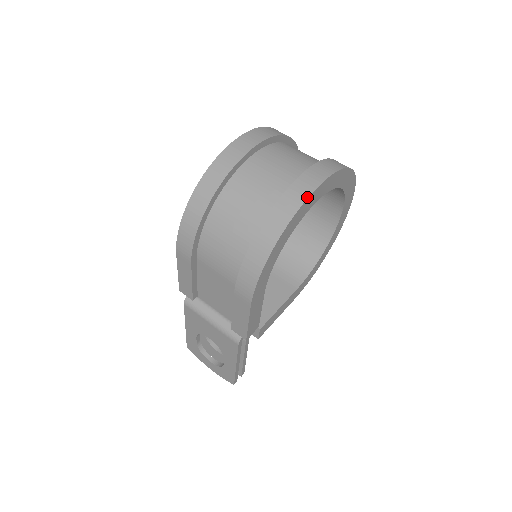
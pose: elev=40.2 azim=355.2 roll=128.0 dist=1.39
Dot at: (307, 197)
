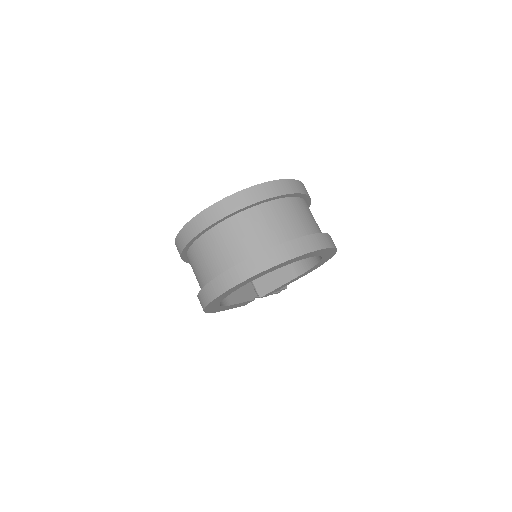
Dot at: (215, 298)
